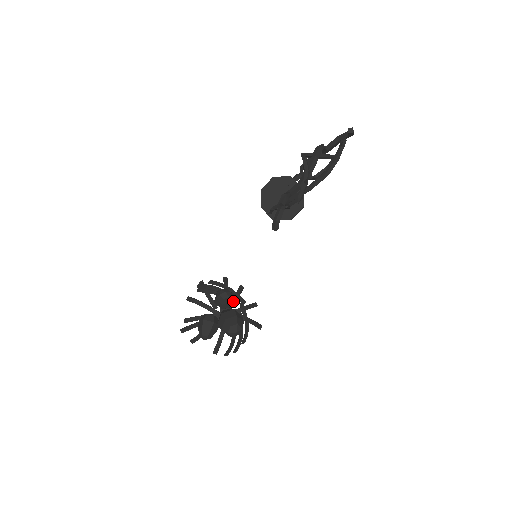
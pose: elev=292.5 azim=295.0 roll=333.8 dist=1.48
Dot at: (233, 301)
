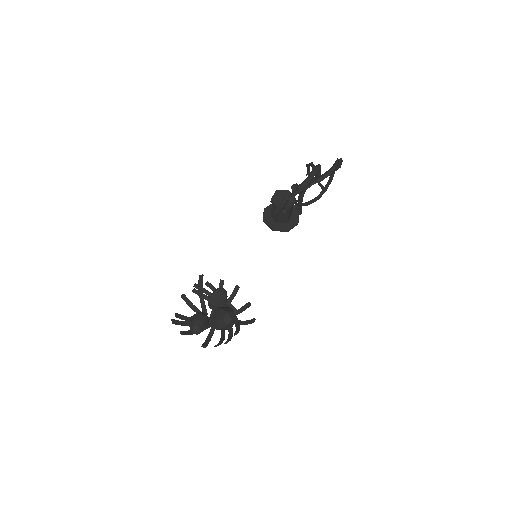
Dot at: (225, 306)
